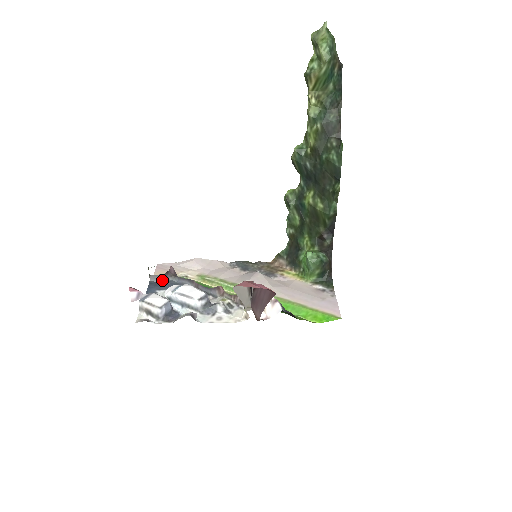
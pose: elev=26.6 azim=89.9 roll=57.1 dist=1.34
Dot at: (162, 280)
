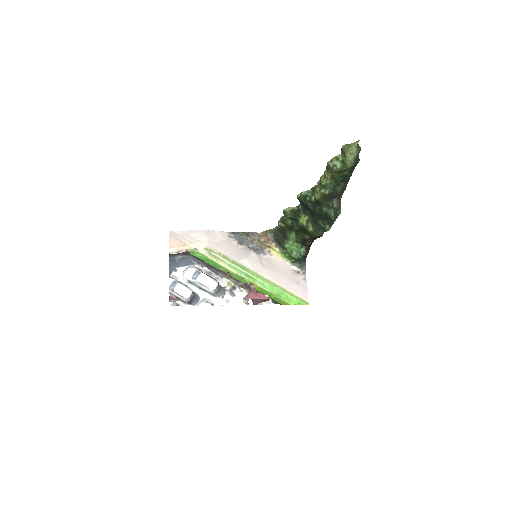
Dot at: (179, 257)
